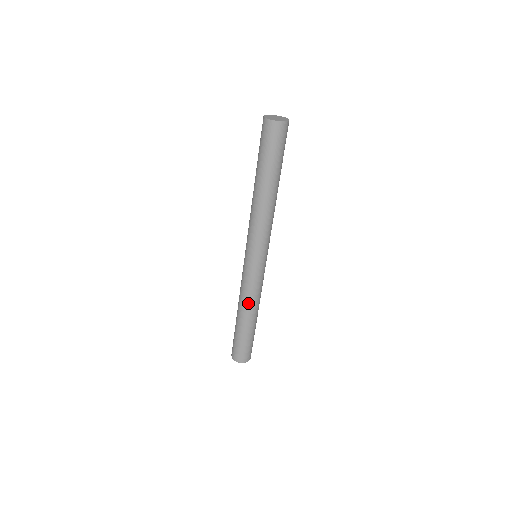
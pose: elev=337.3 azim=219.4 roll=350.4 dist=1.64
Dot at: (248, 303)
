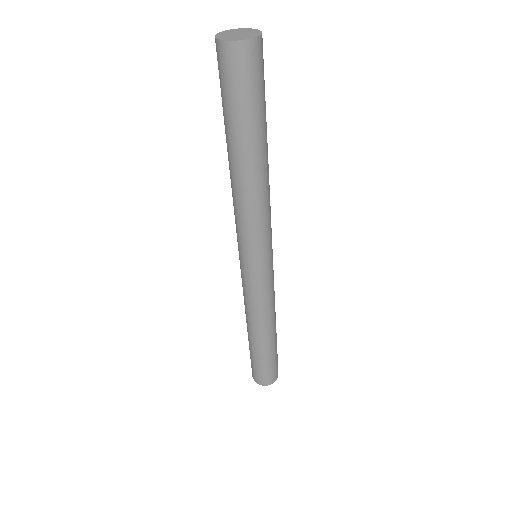
Dot at: (256, 319)
